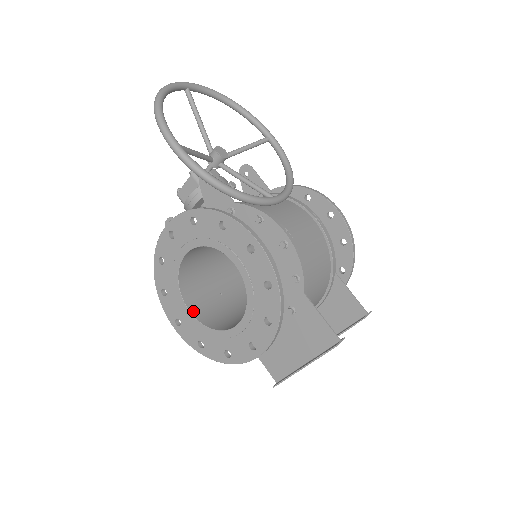
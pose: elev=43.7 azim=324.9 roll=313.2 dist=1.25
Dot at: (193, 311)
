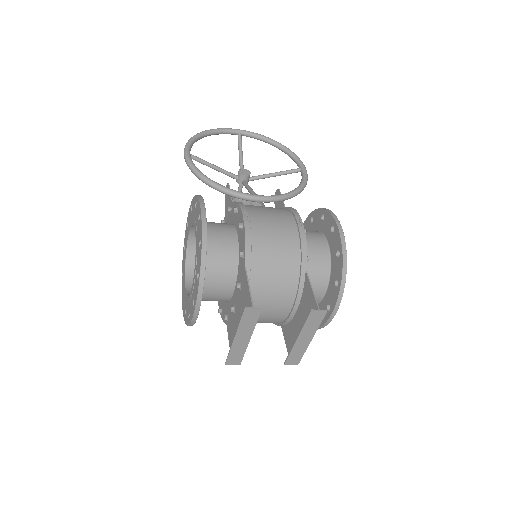
Dot at: (188, 285)
